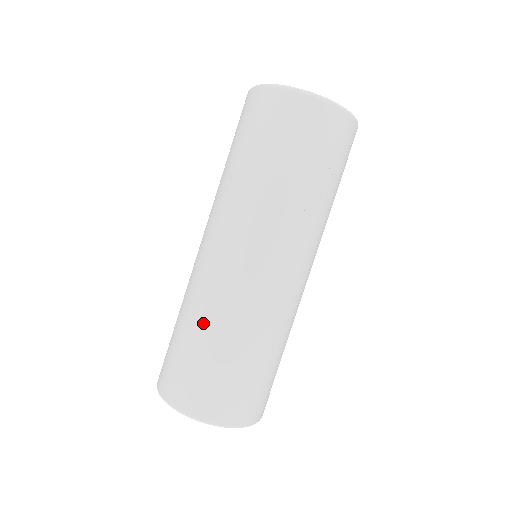
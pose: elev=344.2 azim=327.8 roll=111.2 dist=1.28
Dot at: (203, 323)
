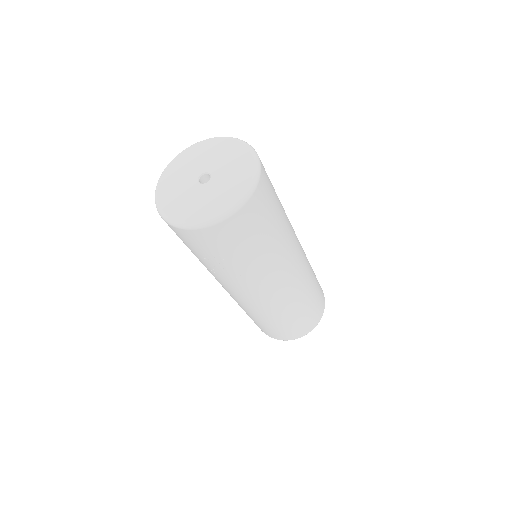
Dot at: occluded
